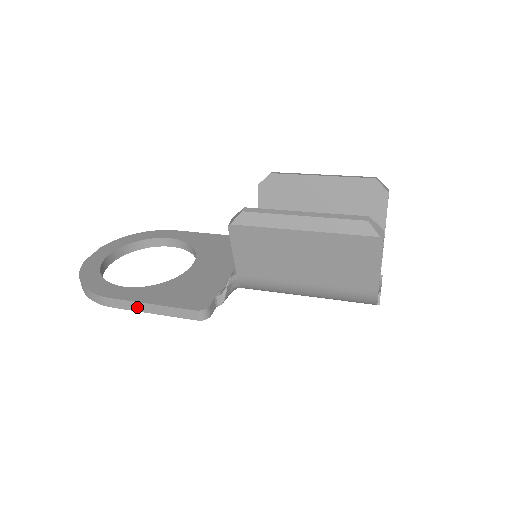
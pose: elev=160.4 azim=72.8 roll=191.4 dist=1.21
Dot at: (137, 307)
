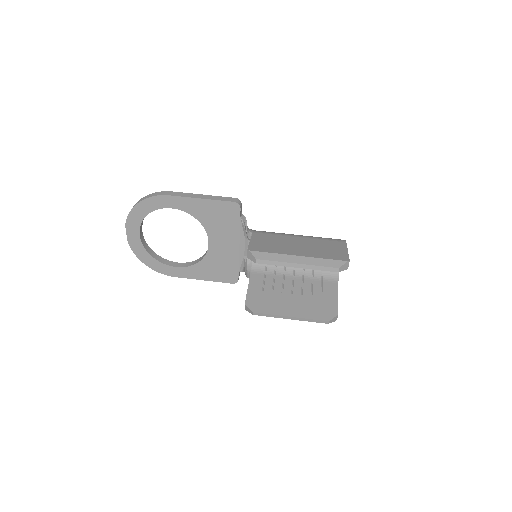
Dot at: occluded
